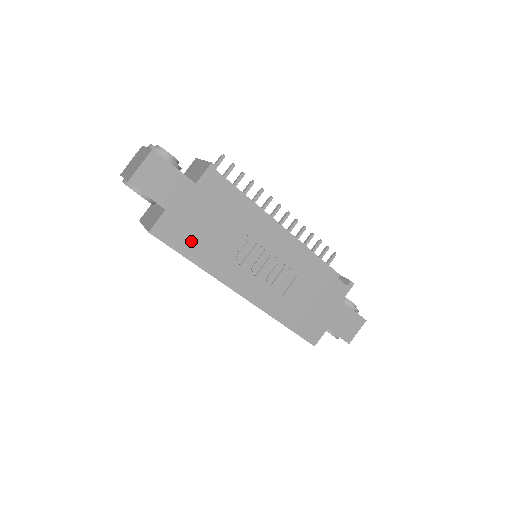
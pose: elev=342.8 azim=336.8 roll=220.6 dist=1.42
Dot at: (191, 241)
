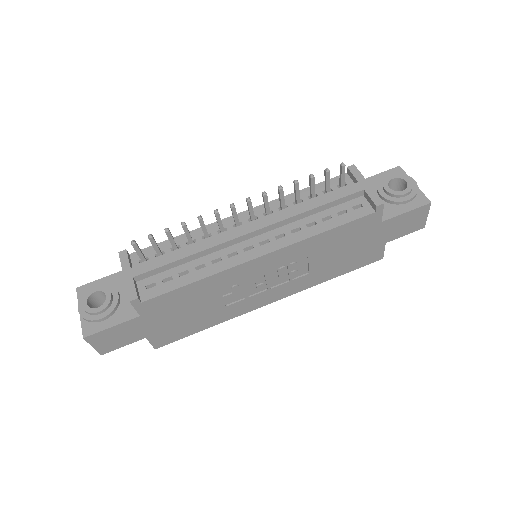
Dot at: (188, 327)
